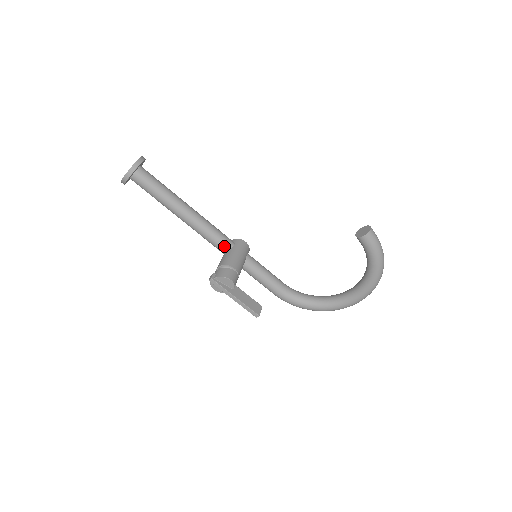
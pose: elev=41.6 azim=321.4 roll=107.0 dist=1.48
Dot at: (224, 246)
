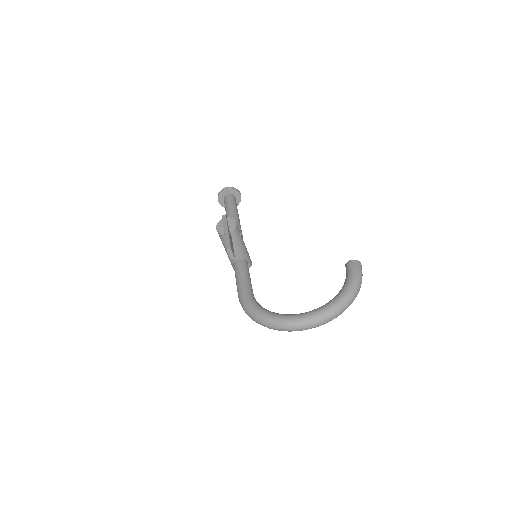
Dot at: occluded
